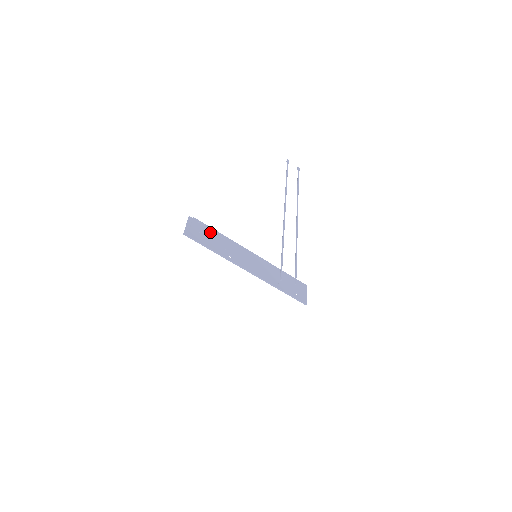
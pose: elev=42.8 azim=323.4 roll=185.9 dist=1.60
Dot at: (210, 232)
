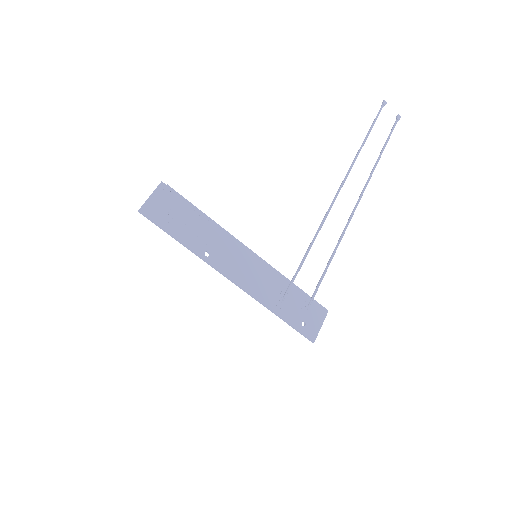
Dot at: (187, 211)
